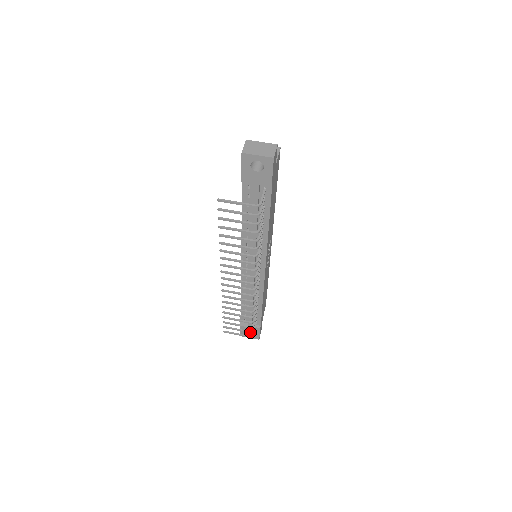
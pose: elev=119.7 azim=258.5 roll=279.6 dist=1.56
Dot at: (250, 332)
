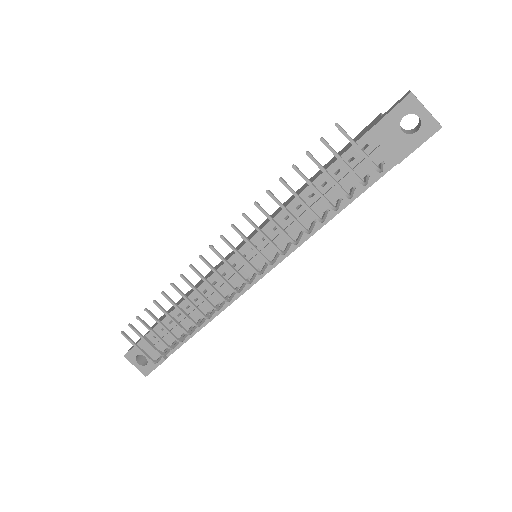
Dot at: (160, 354)
